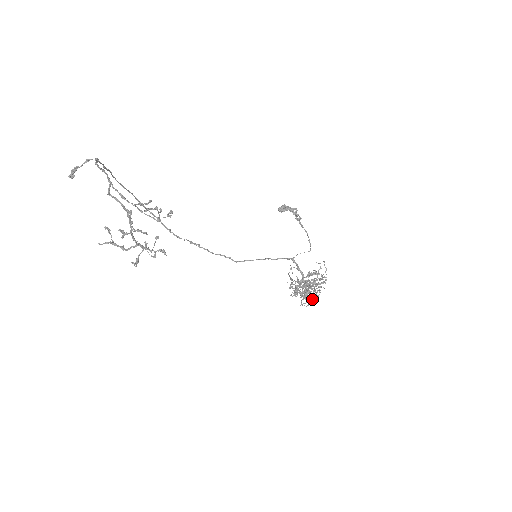
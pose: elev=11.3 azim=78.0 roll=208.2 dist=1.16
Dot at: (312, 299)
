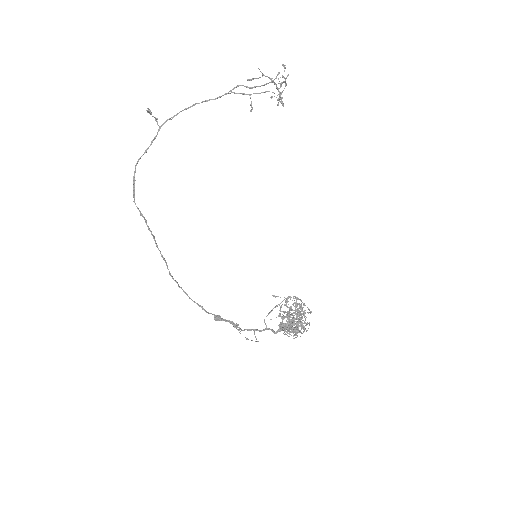
Dot at: occluded
